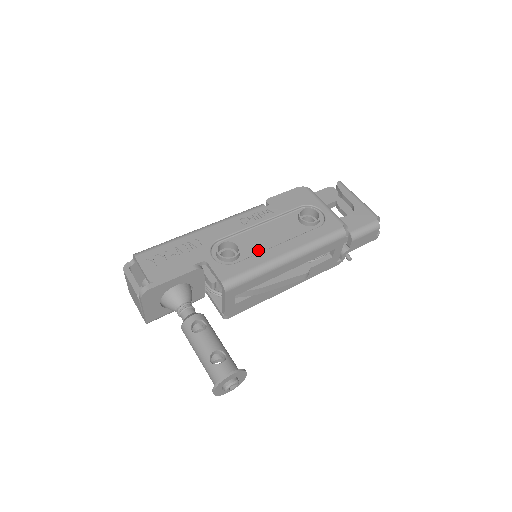
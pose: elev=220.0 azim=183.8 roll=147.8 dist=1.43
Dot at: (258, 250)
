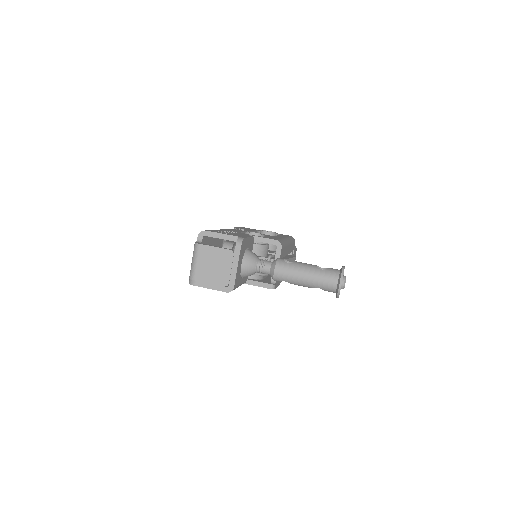
Dot at: occluded
